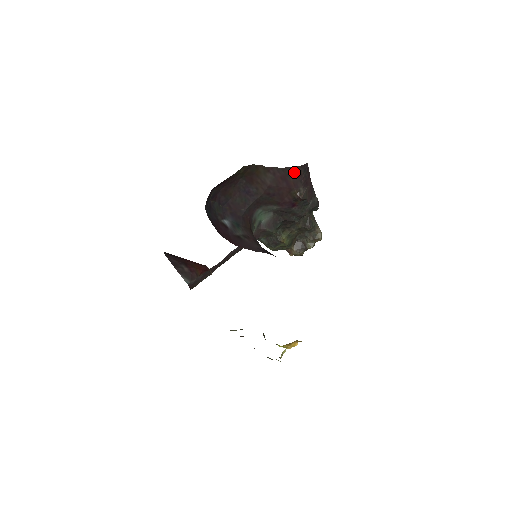
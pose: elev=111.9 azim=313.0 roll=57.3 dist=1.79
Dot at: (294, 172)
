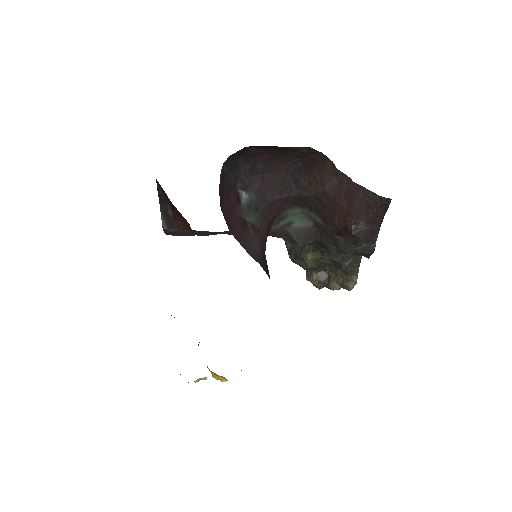
Dot at: (367, 198)
